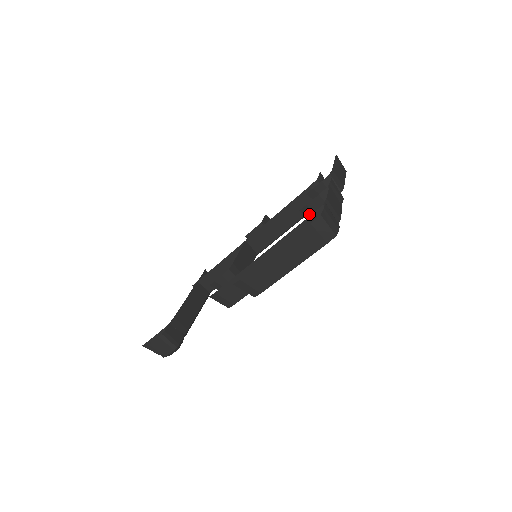
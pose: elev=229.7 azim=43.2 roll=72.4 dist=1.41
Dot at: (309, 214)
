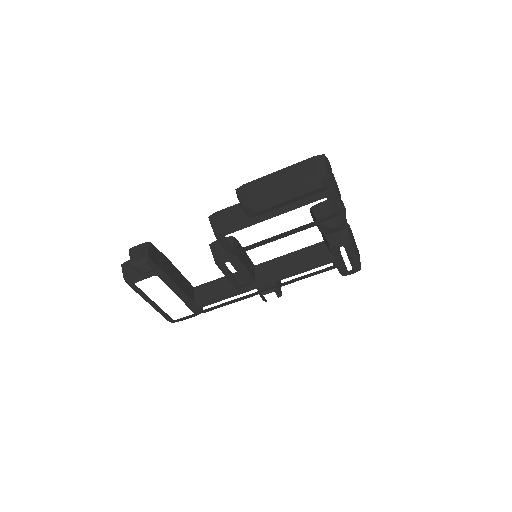
Dot at: (316, 212)
